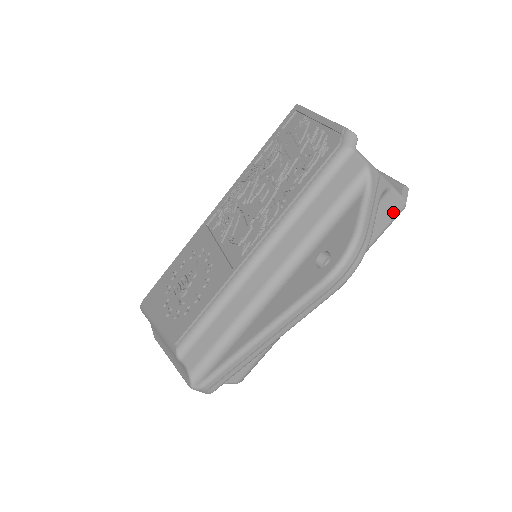
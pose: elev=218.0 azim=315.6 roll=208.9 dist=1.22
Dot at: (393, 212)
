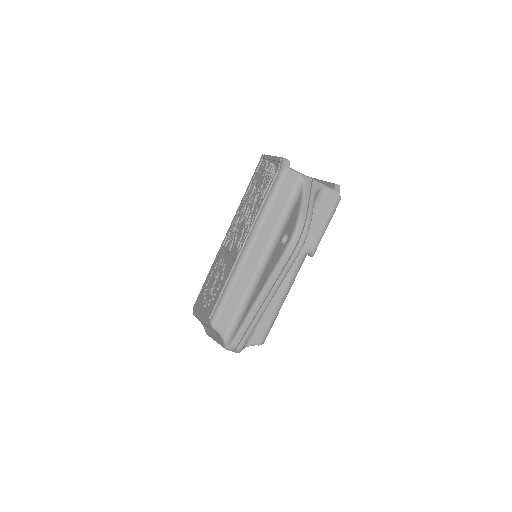
Dot at: (332, 203)
